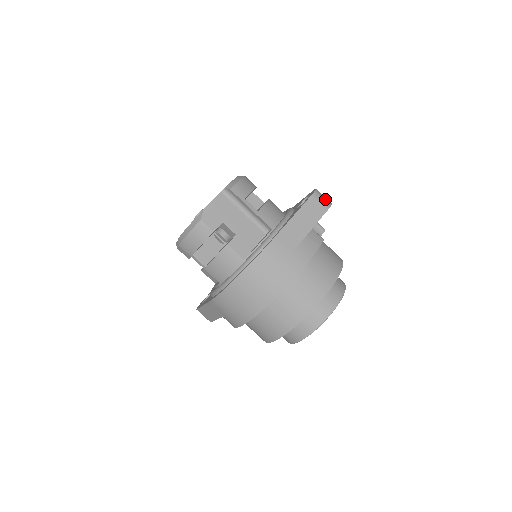
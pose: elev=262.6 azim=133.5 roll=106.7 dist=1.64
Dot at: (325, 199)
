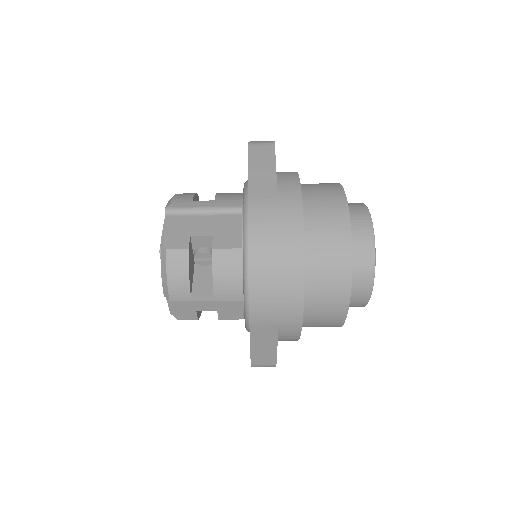
Dot at: (264, 141)
